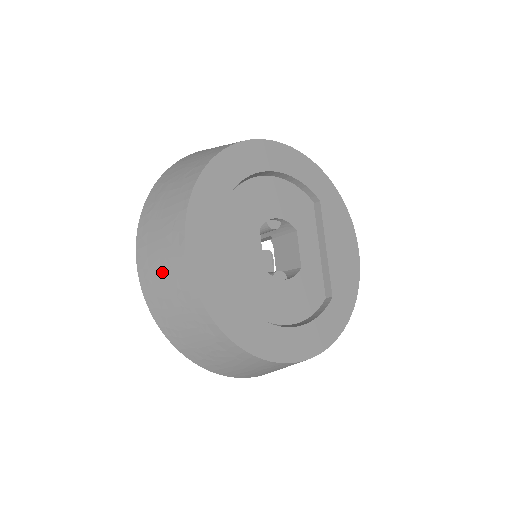
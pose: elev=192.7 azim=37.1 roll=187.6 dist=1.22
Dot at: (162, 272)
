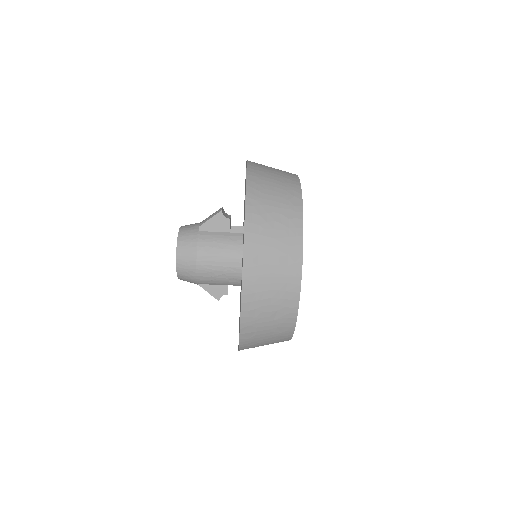
Dot at: (273, 170)
